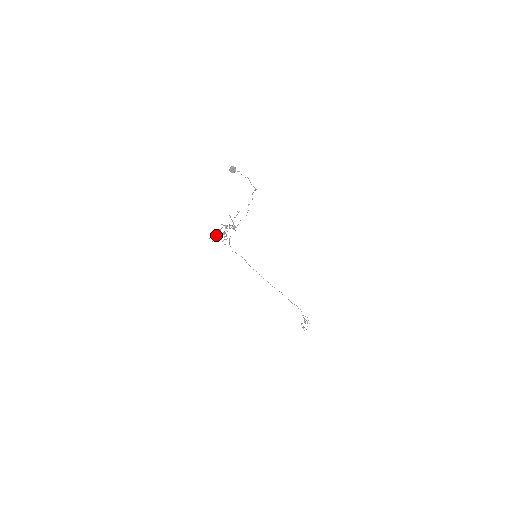
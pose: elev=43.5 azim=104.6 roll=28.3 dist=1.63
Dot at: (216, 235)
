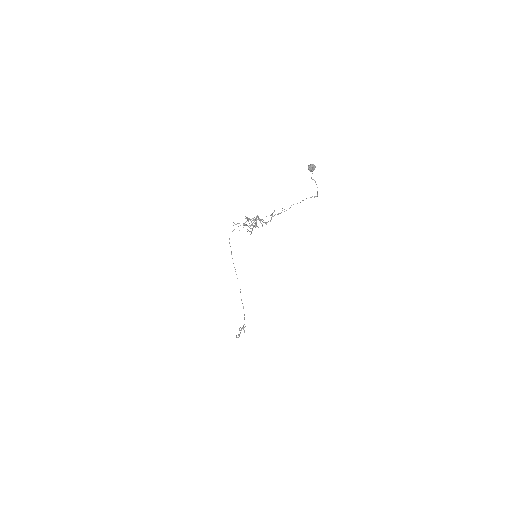
Dot at: occluded
